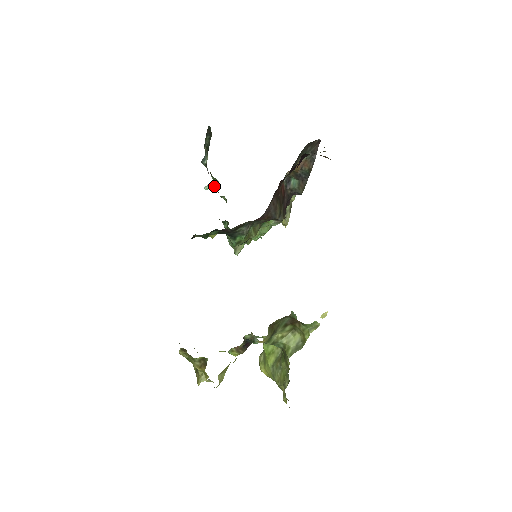
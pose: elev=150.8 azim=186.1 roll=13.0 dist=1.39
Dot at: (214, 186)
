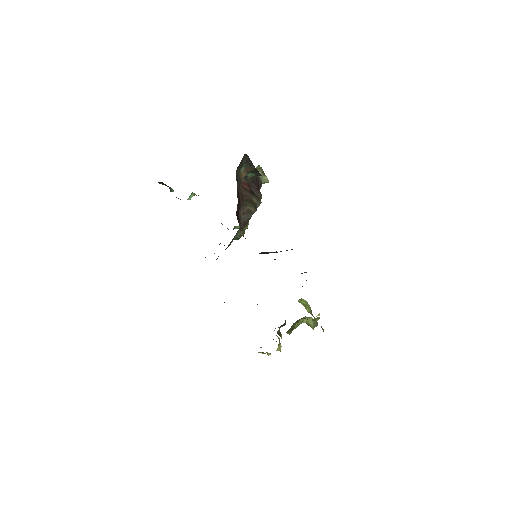
Dot at: (193, 195)
